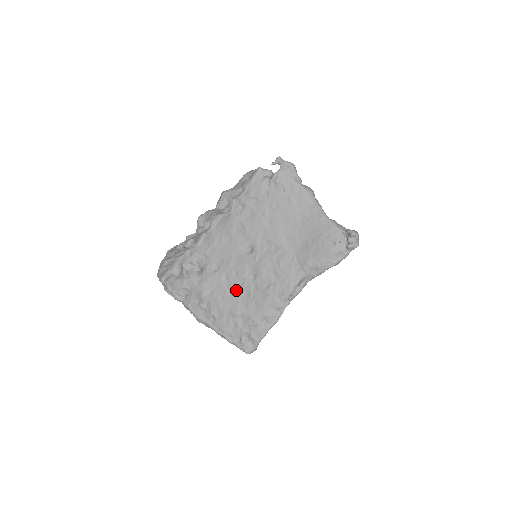
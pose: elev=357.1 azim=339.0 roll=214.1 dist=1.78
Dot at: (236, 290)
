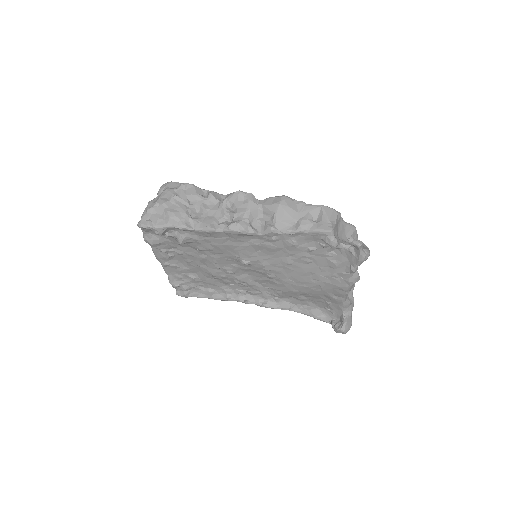
Dot at: (206, 267)
